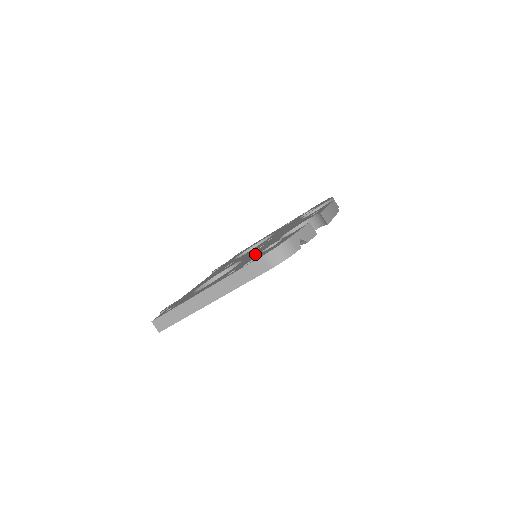
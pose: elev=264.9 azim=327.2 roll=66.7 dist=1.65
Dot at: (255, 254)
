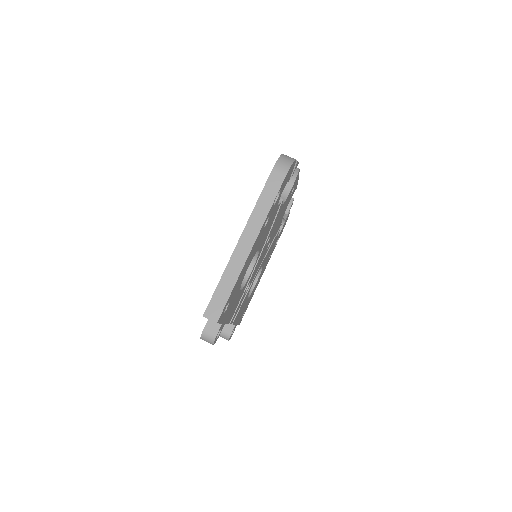
Dot at: occluded
